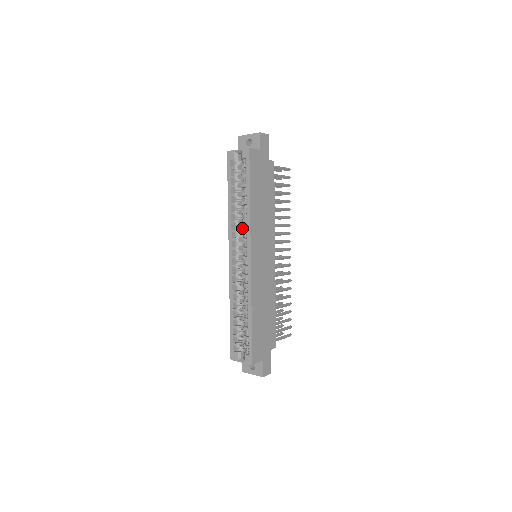
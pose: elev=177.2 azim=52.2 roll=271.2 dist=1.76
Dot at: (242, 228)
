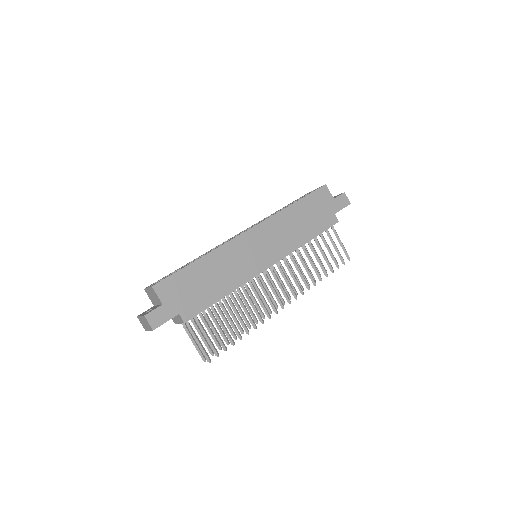
Dot at: occluded
